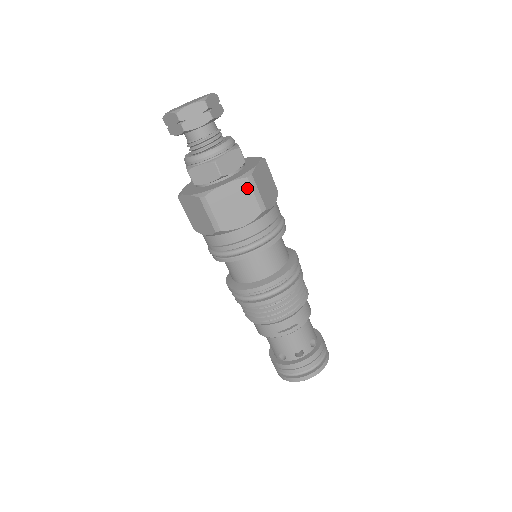
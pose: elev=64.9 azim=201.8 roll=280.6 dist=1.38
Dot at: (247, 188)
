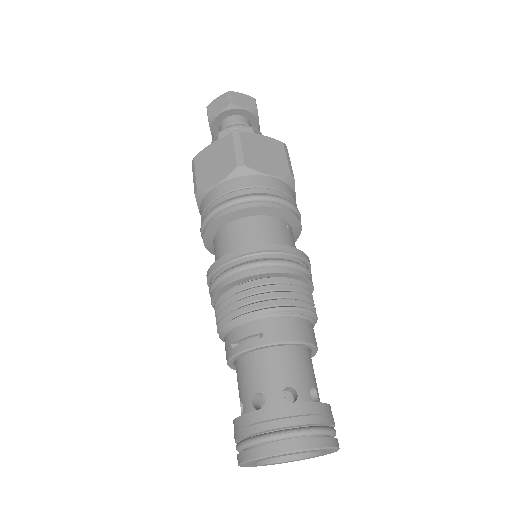
Dot at: (230, 143)
